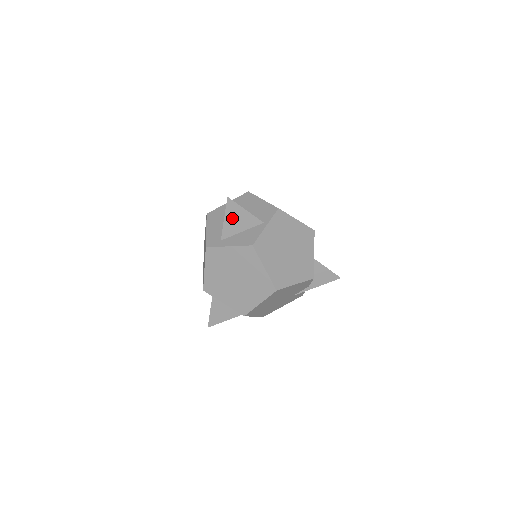
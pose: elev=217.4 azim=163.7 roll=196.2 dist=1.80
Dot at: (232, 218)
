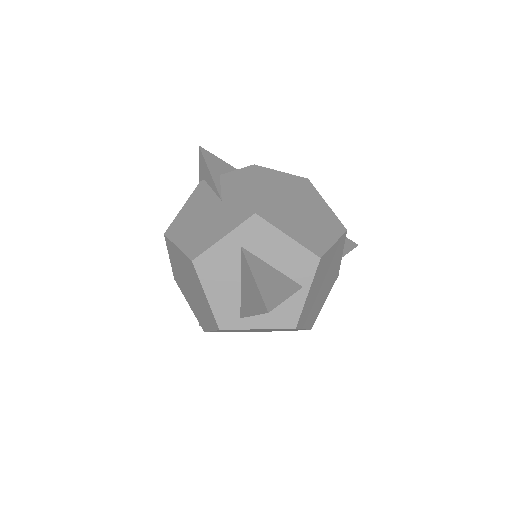
Dot at: occluded
